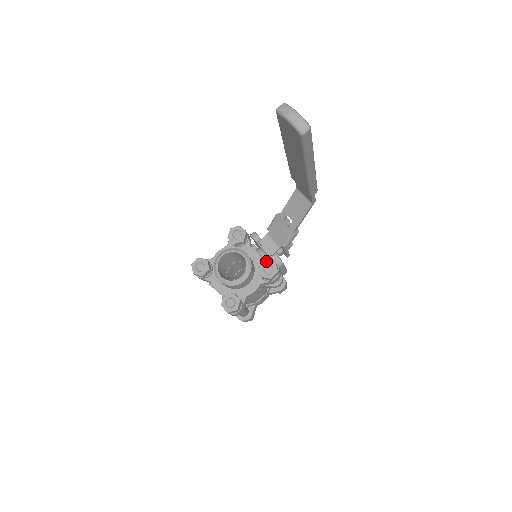
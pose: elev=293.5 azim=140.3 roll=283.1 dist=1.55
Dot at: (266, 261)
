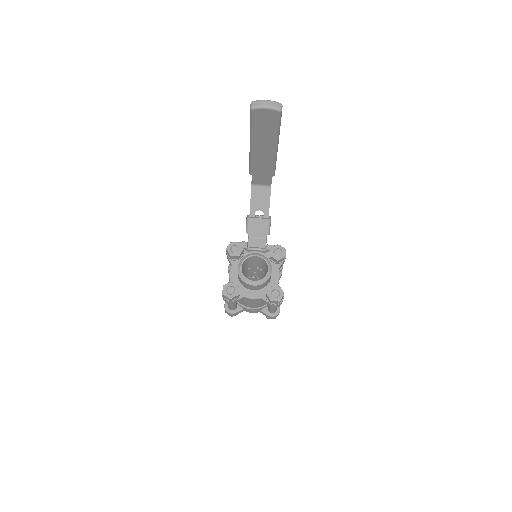
Dot at: (271, 248)
